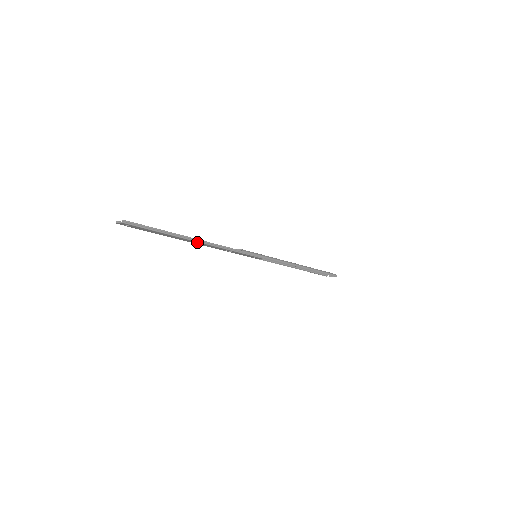
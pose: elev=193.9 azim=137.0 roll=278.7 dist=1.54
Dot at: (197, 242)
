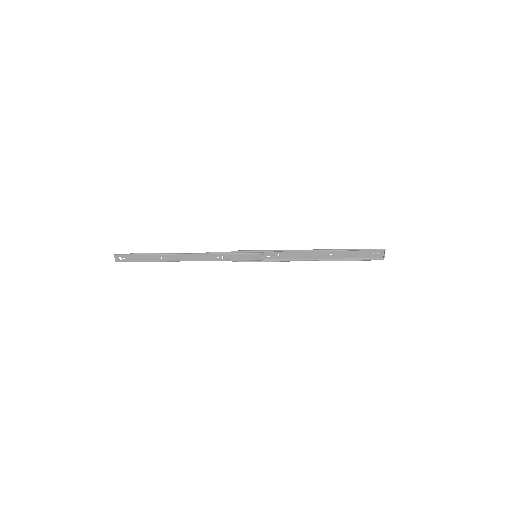
Dot at: (183, 256)
